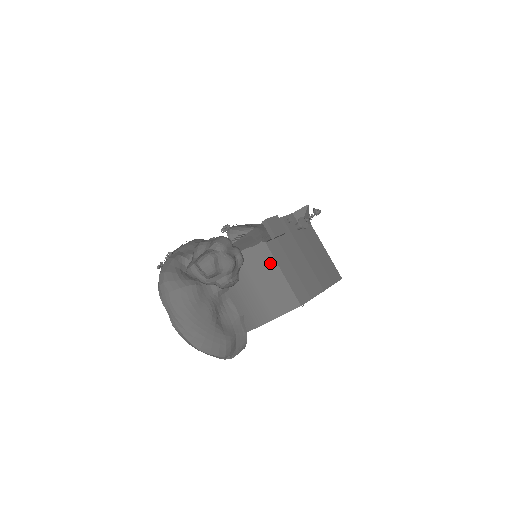
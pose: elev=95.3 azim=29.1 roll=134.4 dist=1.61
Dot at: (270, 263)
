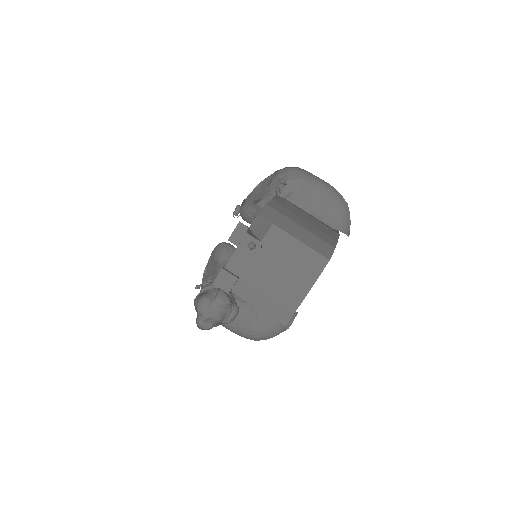
Dot at: occluded
